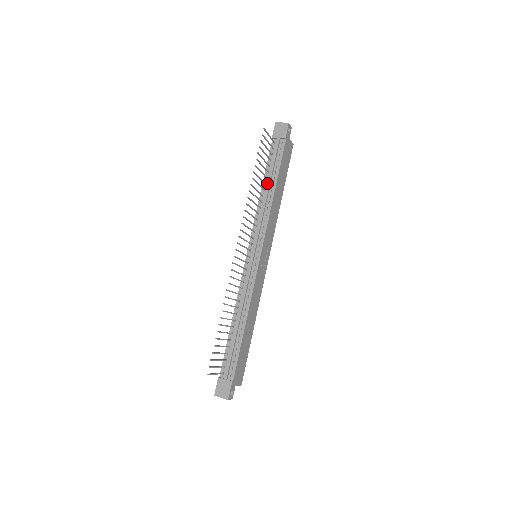
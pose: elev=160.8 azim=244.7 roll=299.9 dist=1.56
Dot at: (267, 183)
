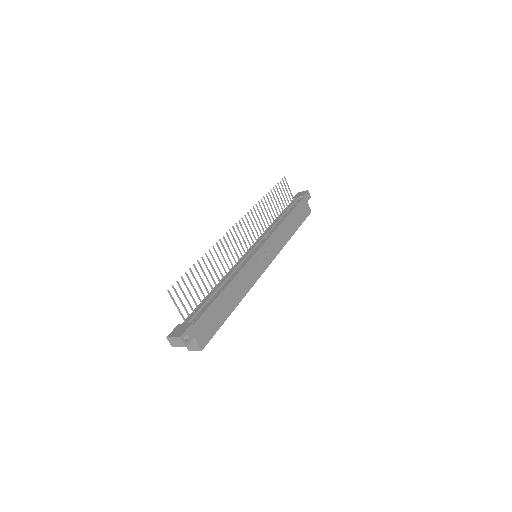
Dot at: (280, 215)
